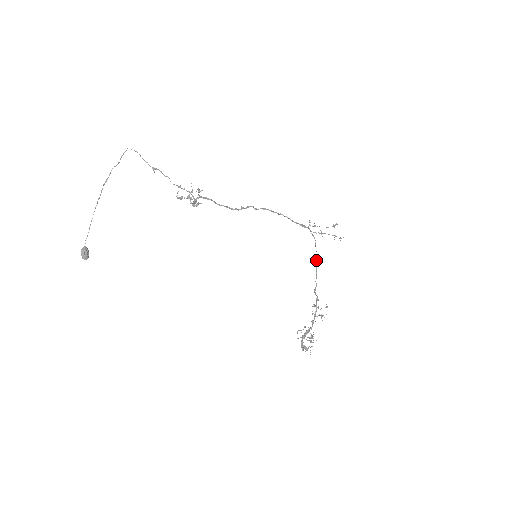
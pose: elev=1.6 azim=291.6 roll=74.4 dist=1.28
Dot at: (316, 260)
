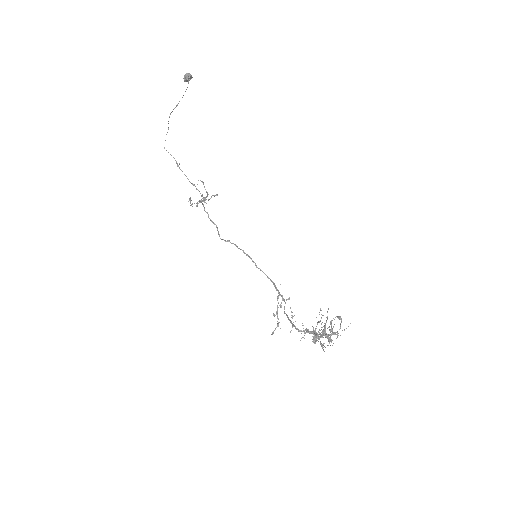
Dot at: (287, 315)
